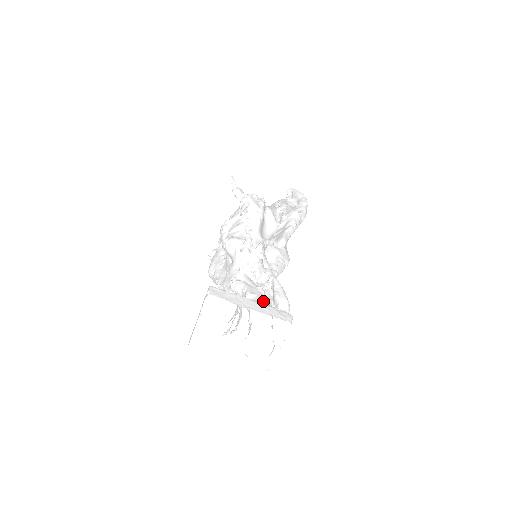
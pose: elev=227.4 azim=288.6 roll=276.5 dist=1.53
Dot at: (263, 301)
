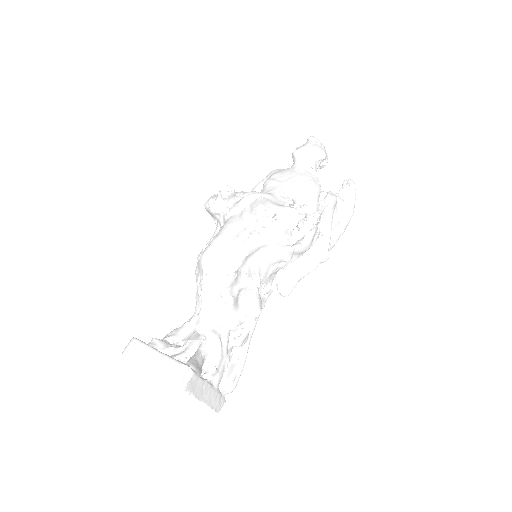
Dot at: (218, 386)
